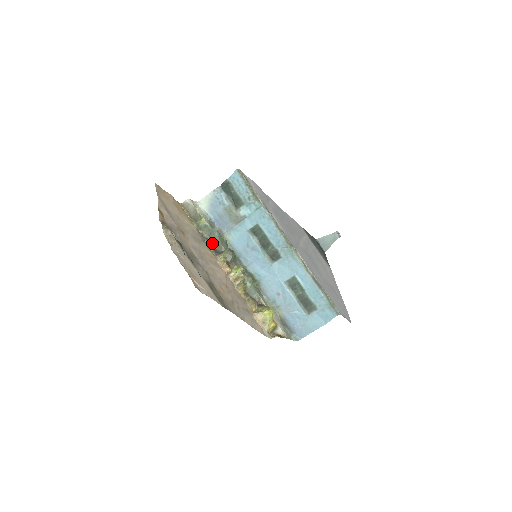
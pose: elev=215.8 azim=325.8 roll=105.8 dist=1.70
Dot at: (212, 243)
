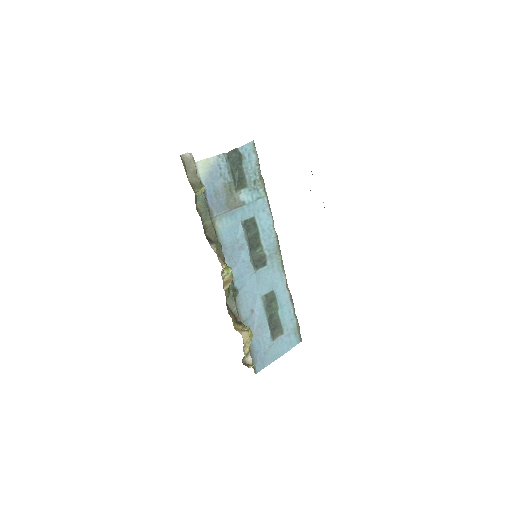
Dot at: (204, 225)
